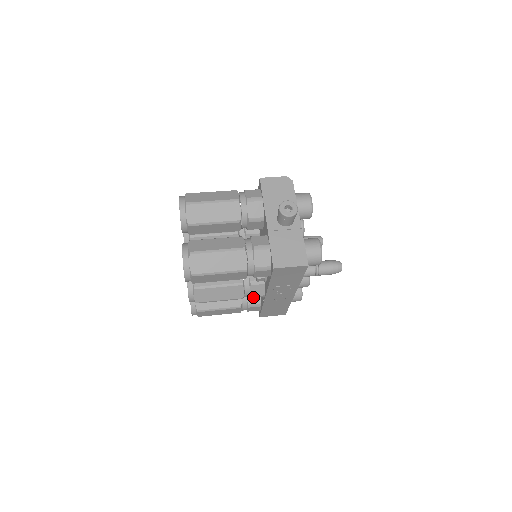
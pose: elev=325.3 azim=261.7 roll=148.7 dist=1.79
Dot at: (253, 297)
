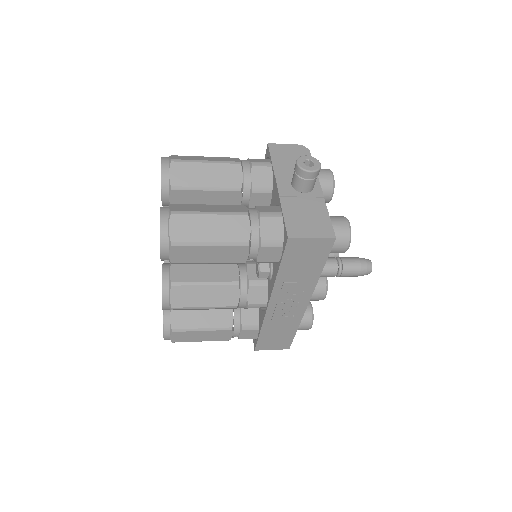
Dot at: (251, 306)
